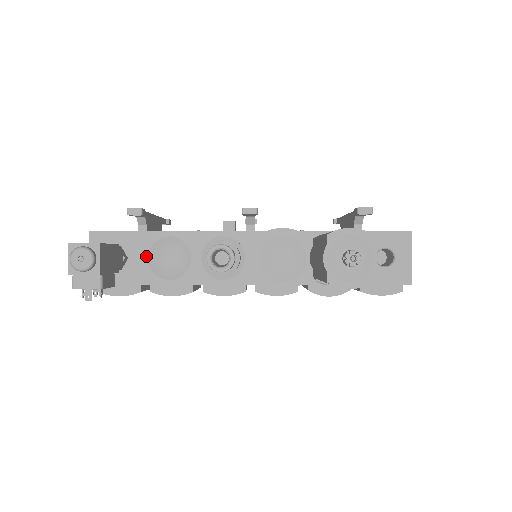
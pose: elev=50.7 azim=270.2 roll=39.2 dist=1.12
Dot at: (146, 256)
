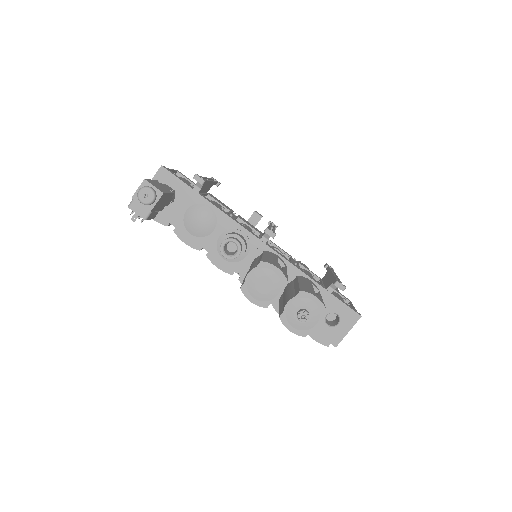
Dot at: (186, 208)
